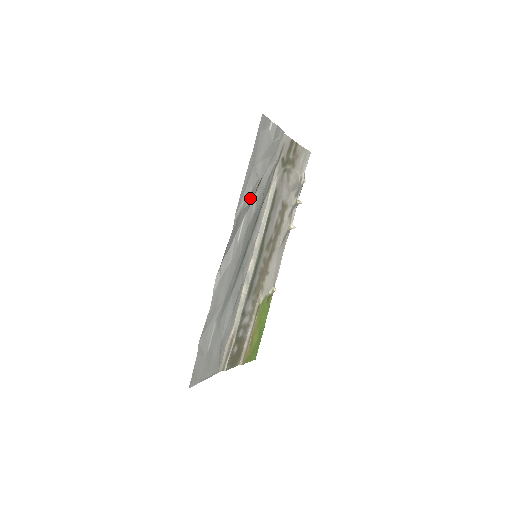
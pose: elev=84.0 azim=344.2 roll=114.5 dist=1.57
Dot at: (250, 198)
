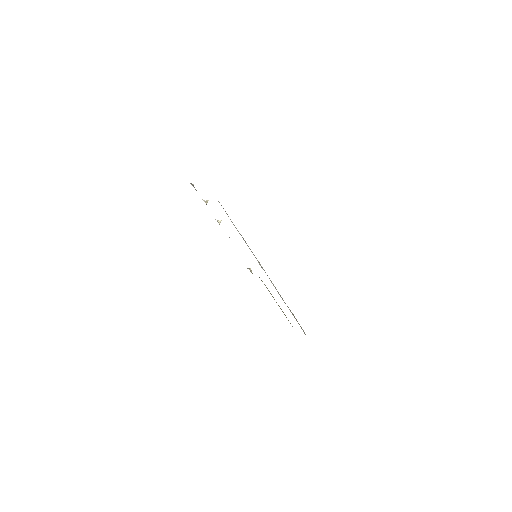
Dot at: occluded
